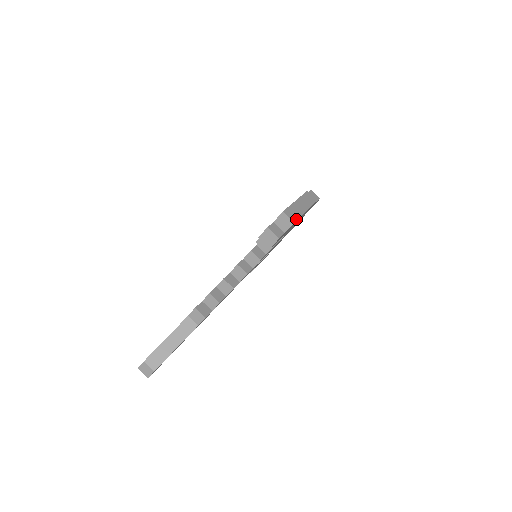
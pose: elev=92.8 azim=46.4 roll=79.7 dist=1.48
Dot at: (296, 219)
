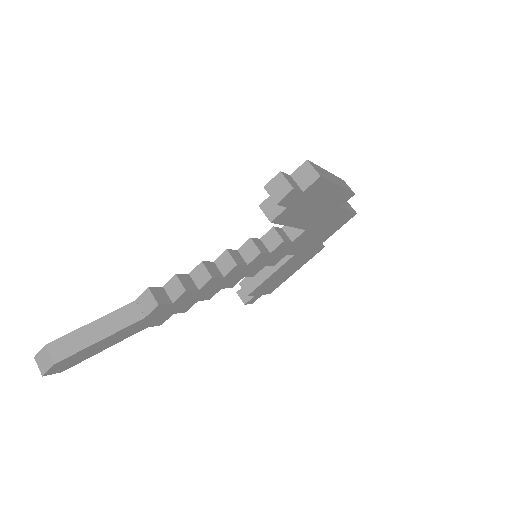
Dot at: (323, 176)
